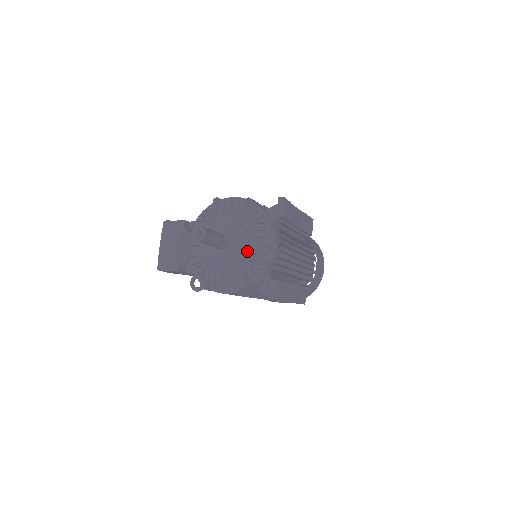
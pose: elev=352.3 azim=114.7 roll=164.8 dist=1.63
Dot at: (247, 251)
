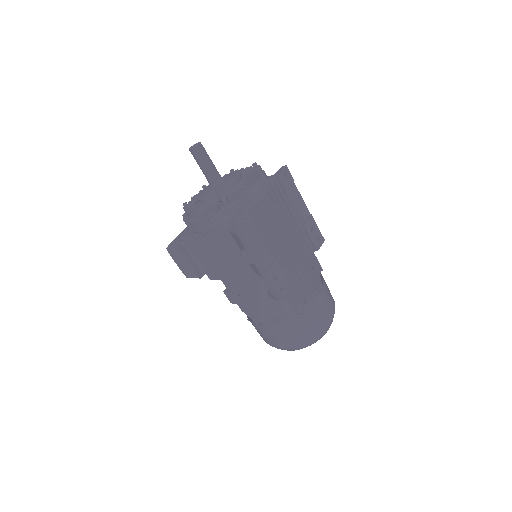
Dot at: (232, 188)
